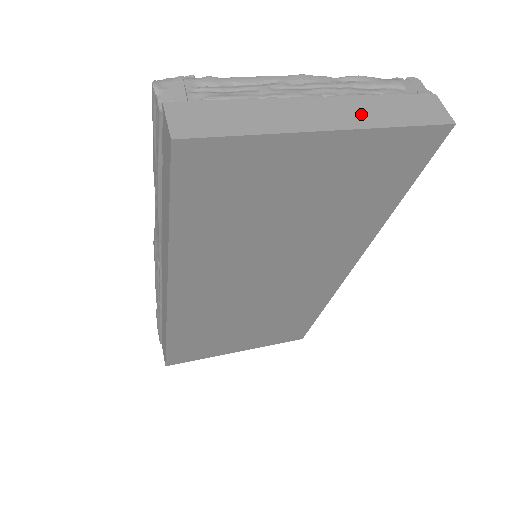
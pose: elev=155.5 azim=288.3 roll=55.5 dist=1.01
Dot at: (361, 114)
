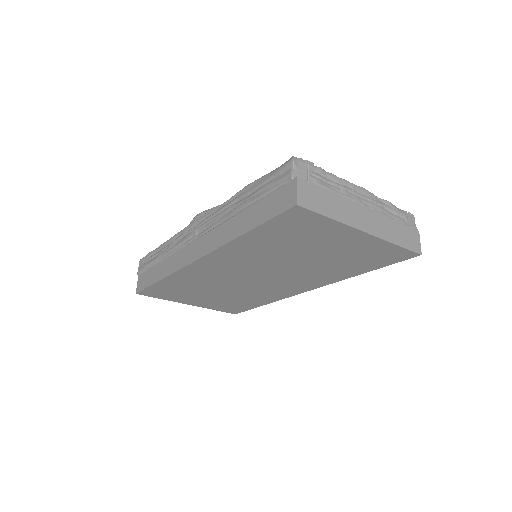
Dot at: (383, 229)
